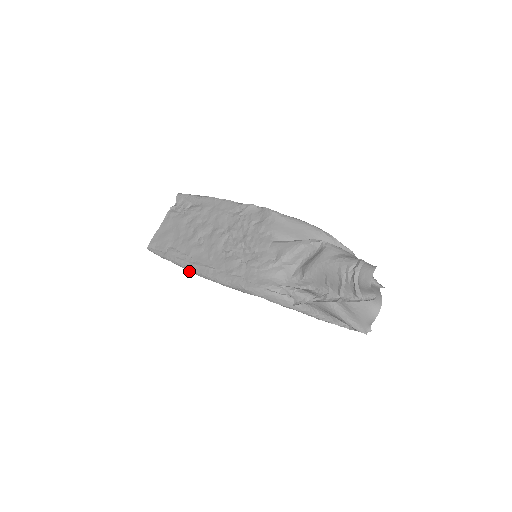
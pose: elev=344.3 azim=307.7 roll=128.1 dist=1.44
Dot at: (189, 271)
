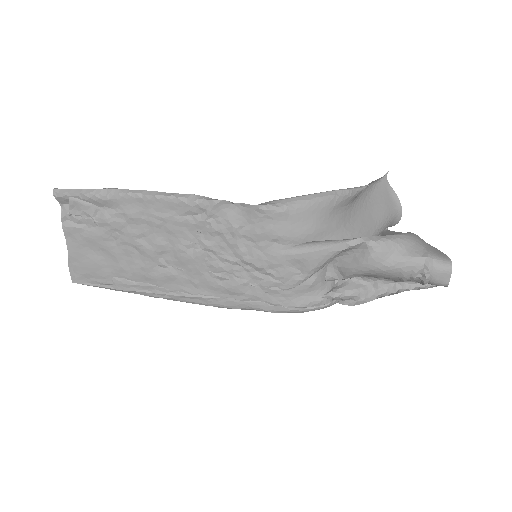
Dot at: (169, 299)
